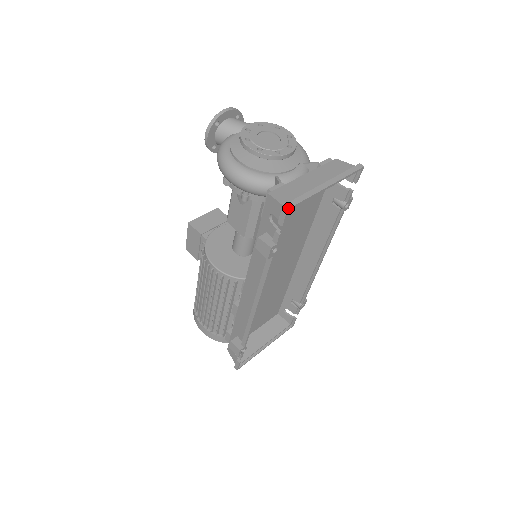
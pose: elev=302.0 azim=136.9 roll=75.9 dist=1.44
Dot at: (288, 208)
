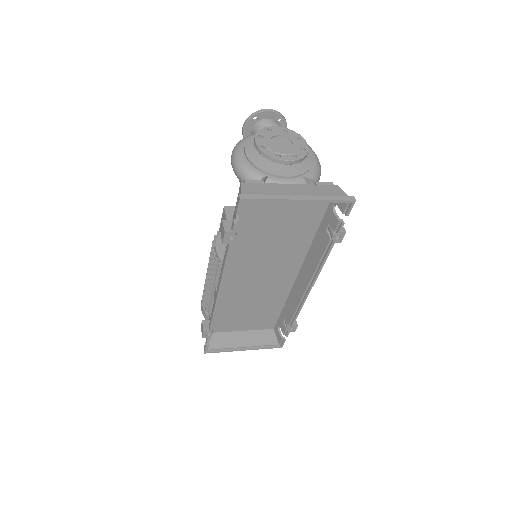
Dot at: (241, 198)
